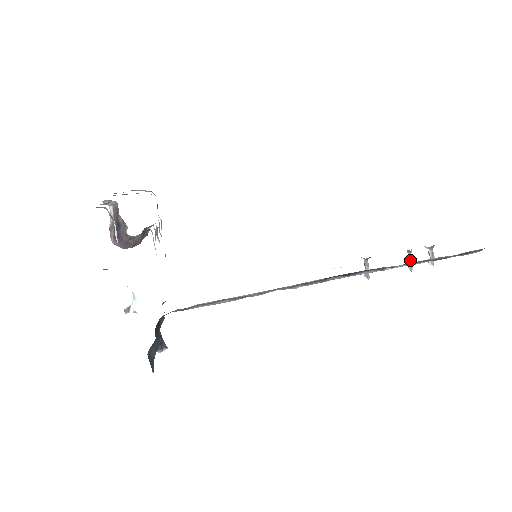
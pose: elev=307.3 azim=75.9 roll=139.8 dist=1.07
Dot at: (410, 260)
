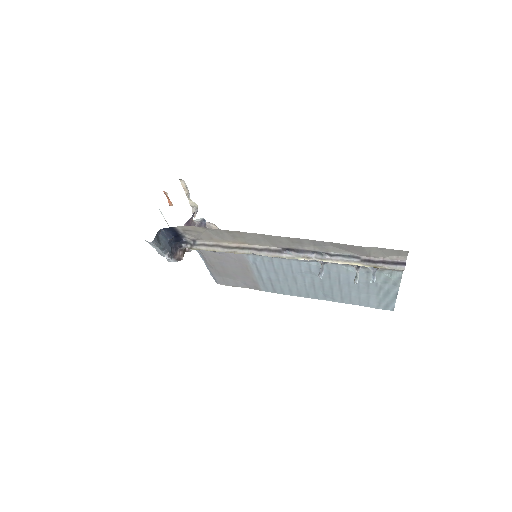
Dot at: (356, 275)
